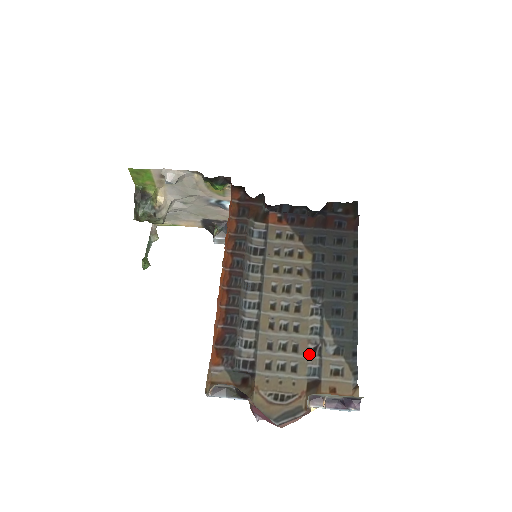
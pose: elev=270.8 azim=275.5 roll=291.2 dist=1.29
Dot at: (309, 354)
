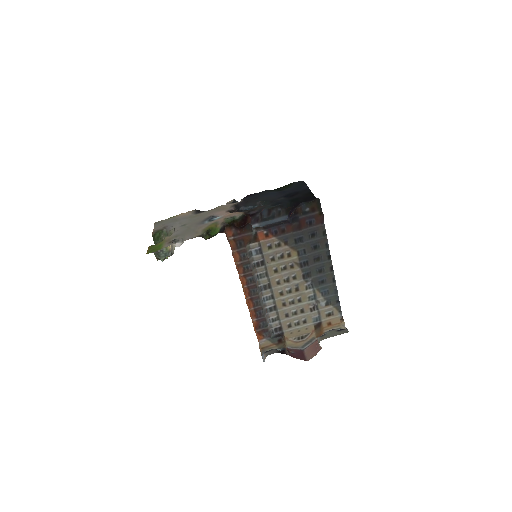
Dot at: (311, 311)
